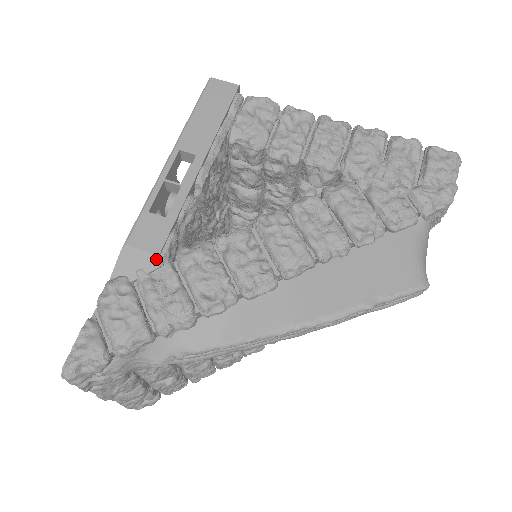
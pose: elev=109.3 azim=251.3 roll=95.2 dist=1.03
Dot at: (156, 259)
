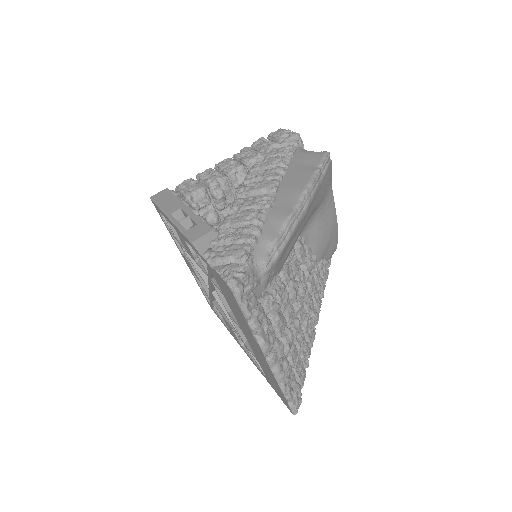
Dot at: (213, 232)
